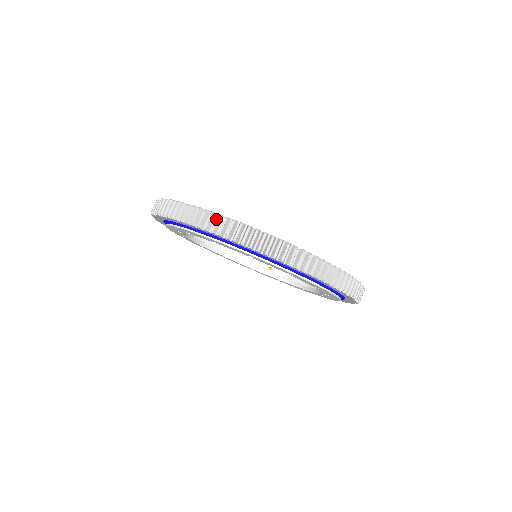
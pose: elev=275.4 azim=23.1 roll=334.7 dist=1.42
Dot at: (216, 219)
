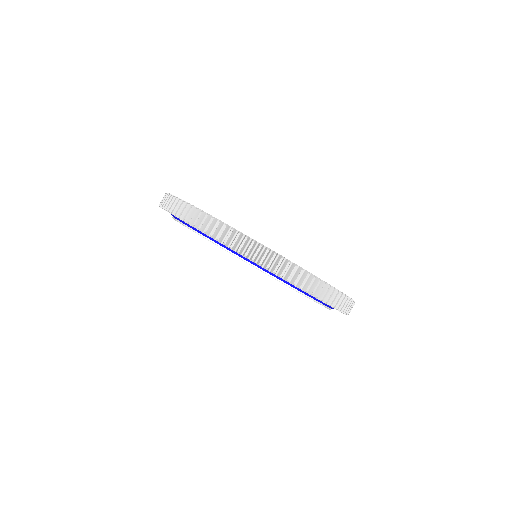
Dot at: (174, 201)
